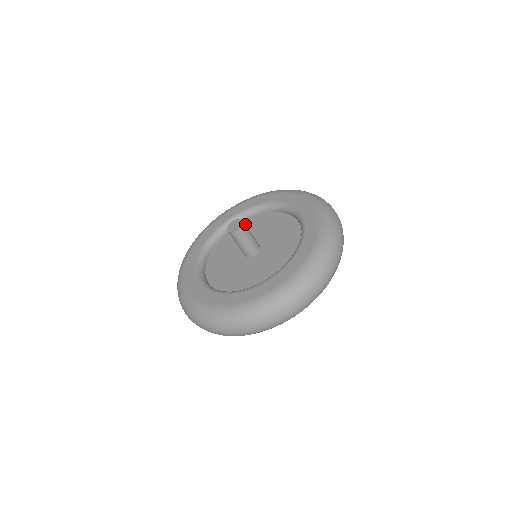
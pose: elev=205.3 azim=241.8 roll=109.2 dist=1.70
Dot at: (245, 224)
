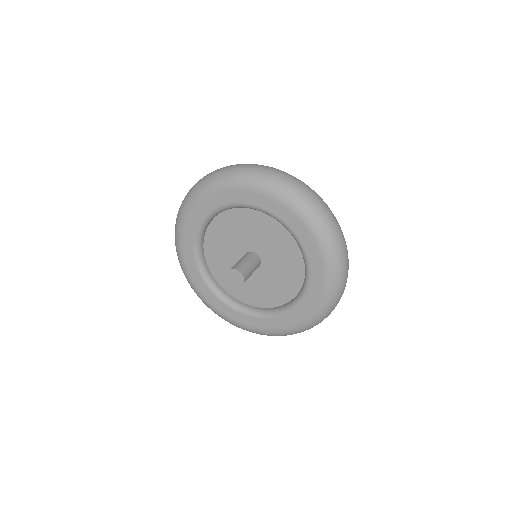
Dot at: (245, 273)
